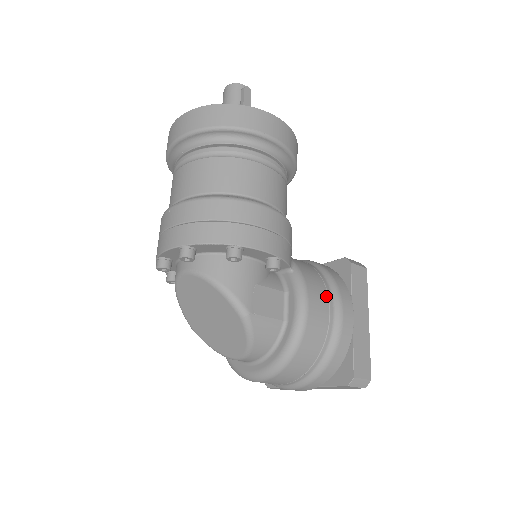
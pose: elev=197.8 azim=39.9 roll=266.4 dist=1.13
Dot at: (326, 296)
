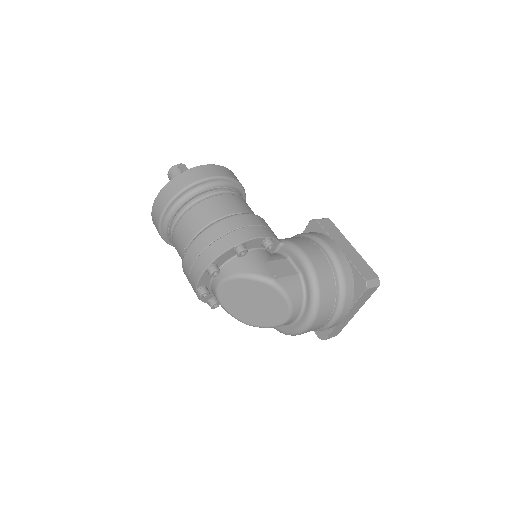
Dot at: (314, 245)
